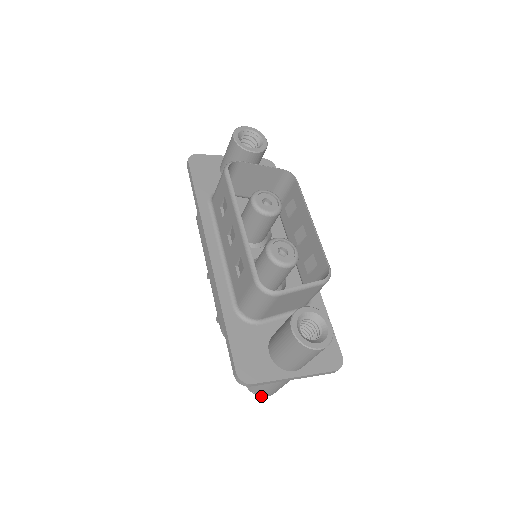
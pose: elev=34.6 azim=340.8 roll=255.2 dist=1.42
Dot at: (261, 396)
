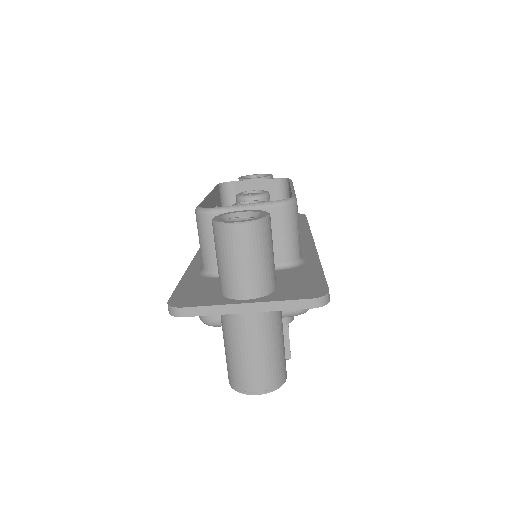
Dot at: (247, 394)
